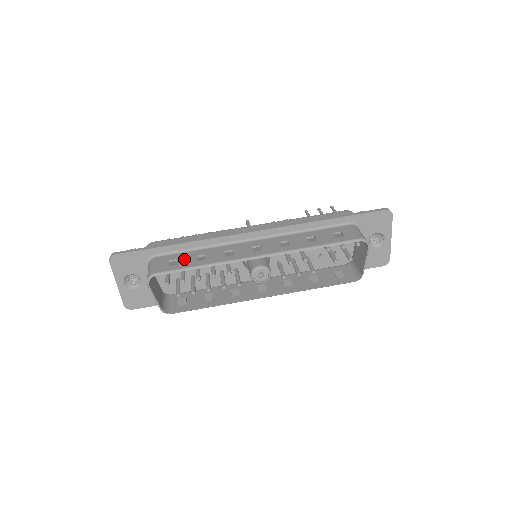
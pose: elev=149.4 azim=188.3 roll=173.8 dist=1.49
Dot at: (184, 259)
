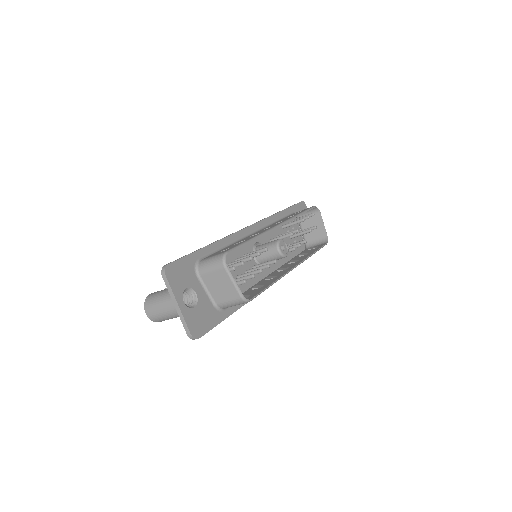
Dot at: (229, 247)
